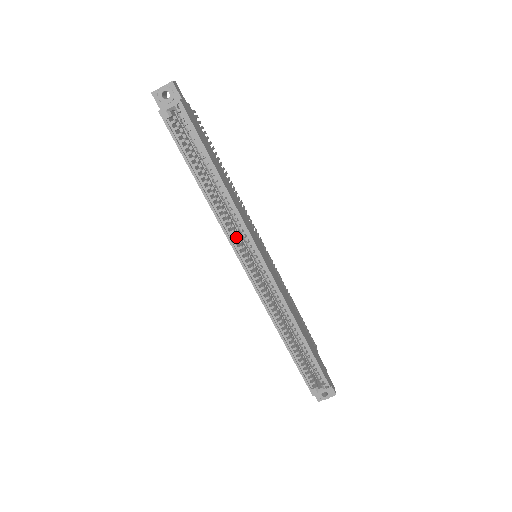
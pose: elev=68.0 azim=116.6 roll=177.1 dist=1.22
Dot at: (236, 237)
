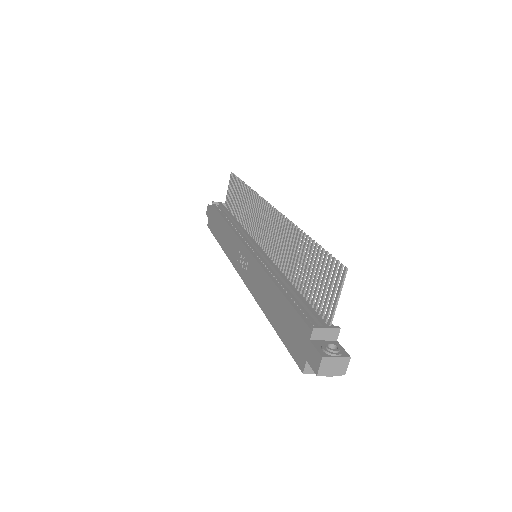
Dot at: occluded
